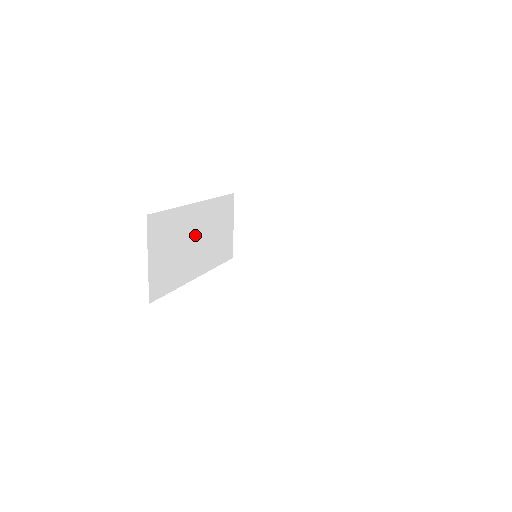
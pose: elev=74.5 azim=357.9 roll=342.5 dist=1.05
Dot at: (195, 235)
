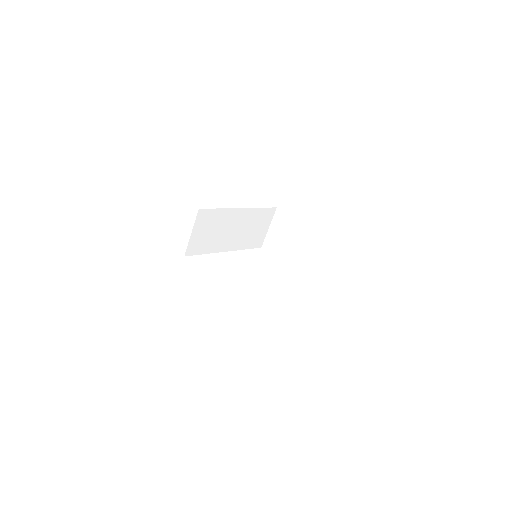
Dot at: (232, 227)
